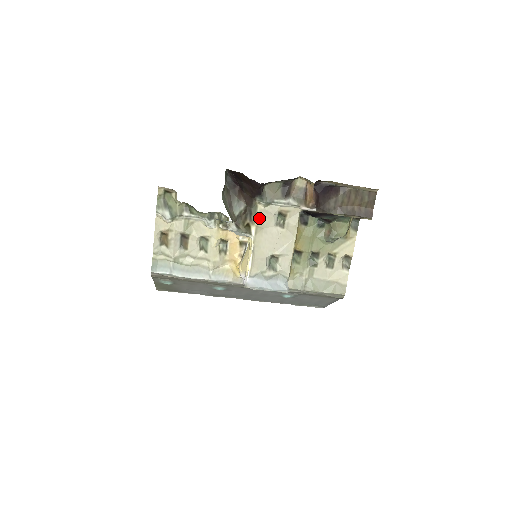
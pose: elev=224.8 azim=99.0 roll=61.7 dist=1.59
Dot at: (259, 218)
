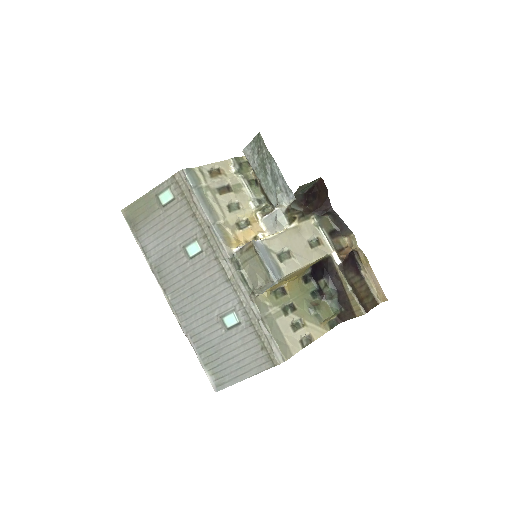
Dot at: (304, 225)
